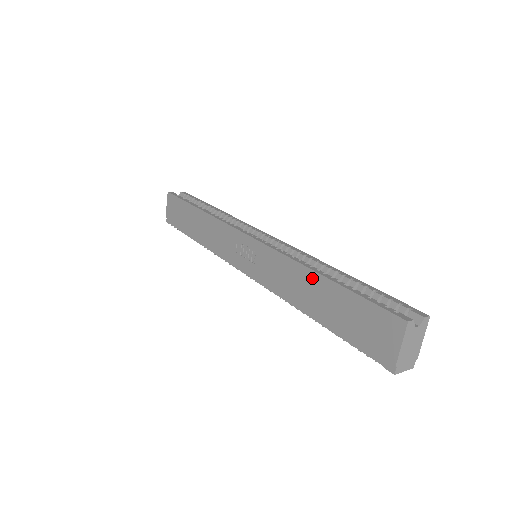
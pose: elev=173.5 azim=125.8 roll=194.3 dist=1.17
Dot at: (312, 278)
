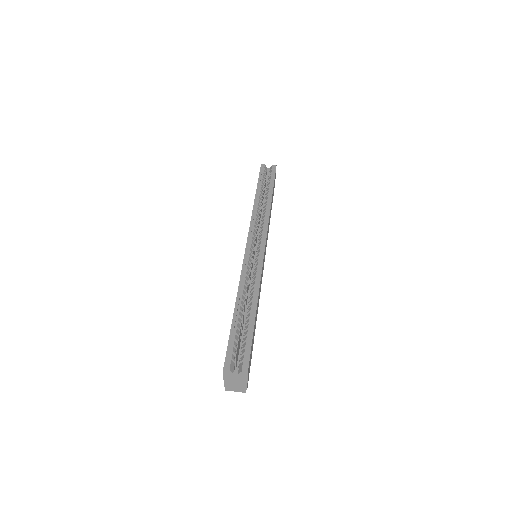
Dot at: occluded
